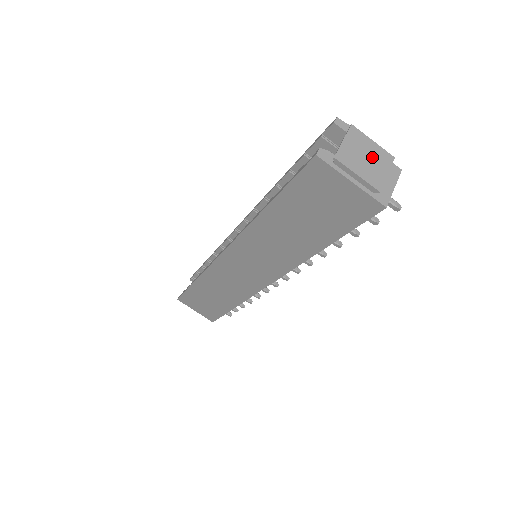
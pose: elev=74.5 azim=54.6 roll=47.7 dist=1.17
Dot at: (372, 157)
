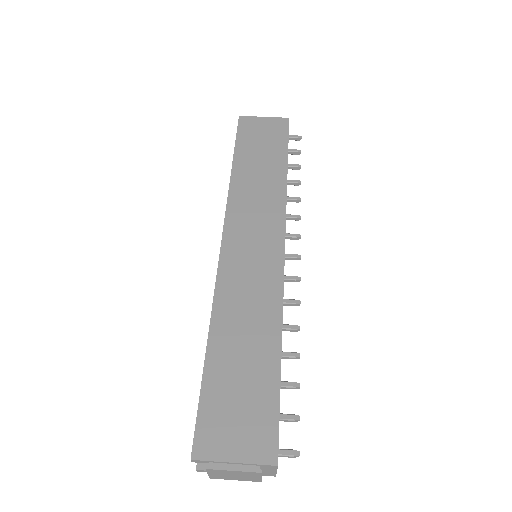
Dot at: occluded
